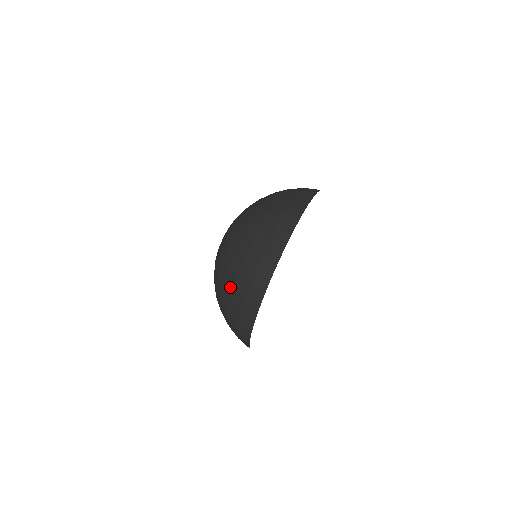
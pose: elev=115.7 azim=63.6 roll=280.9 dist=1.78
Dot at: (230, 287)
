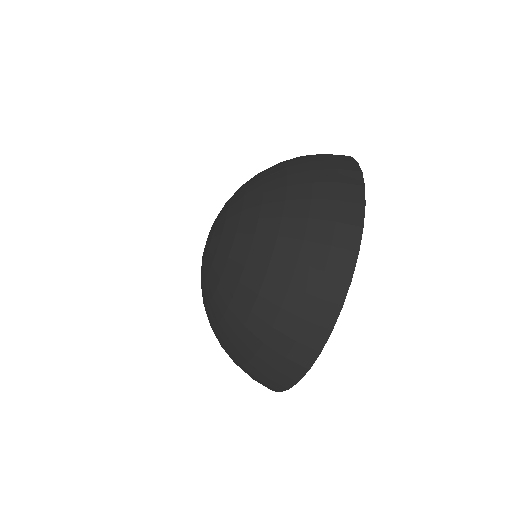
Dot at: (256, 337)
